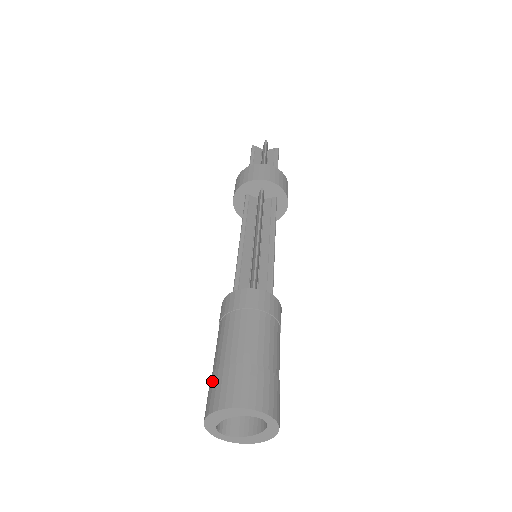
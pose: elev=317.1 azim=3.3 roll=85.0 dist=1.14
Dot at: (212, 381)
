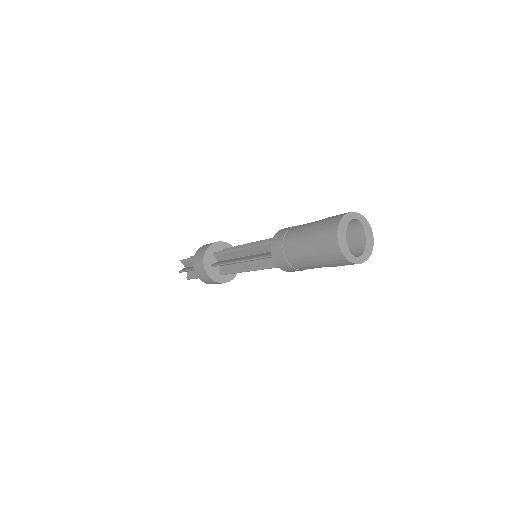
Dot at: (320, 251)
